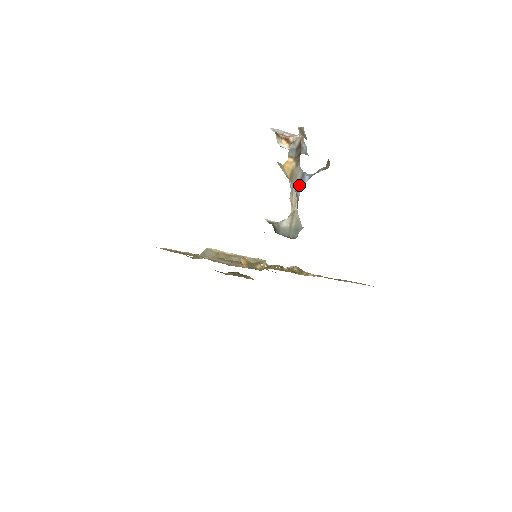
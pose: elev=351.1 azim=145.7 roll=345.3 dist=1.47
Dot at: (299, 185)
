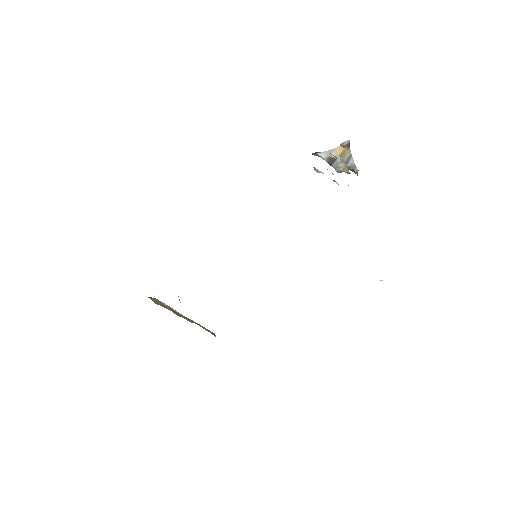
Dot at: (345, 163)
